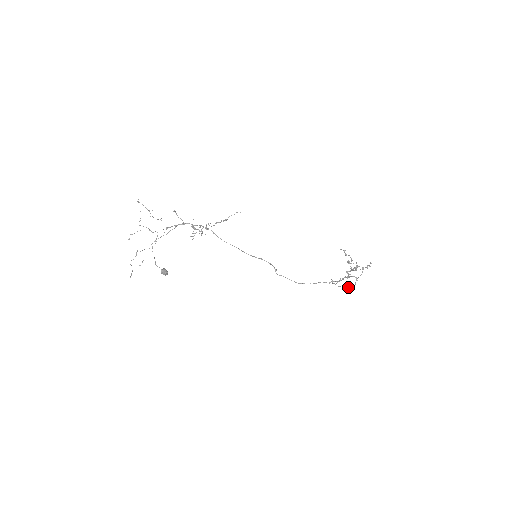
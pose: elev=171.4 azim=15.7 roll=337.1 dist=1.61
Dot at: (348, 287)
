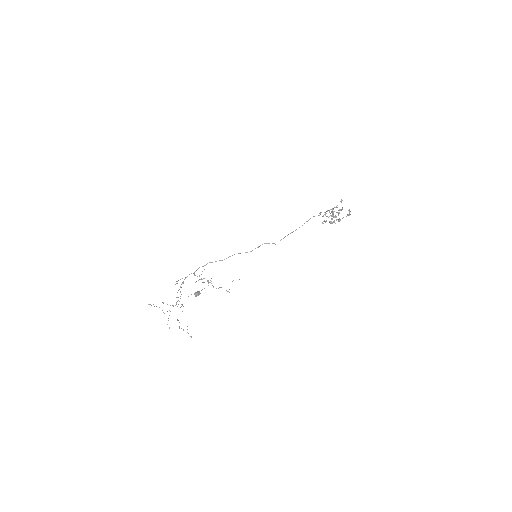
Dot at: occluded
